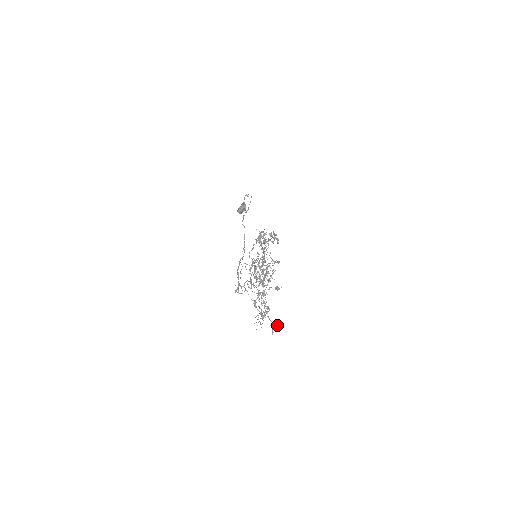
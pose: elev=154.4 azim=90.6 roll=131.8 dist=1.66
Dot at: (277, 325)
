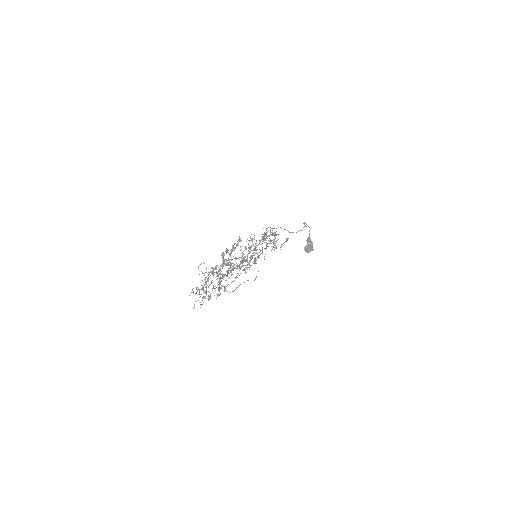
Dot at: occluded
